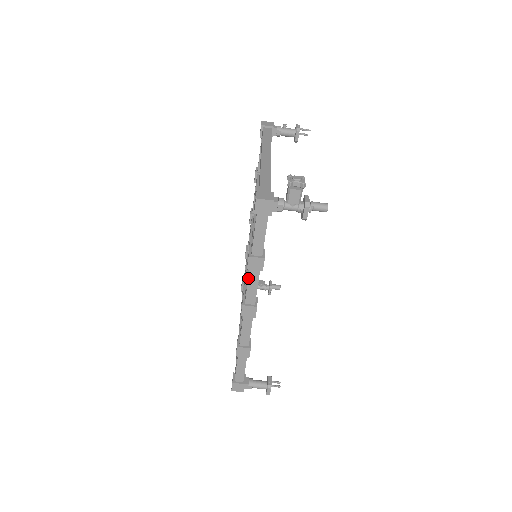
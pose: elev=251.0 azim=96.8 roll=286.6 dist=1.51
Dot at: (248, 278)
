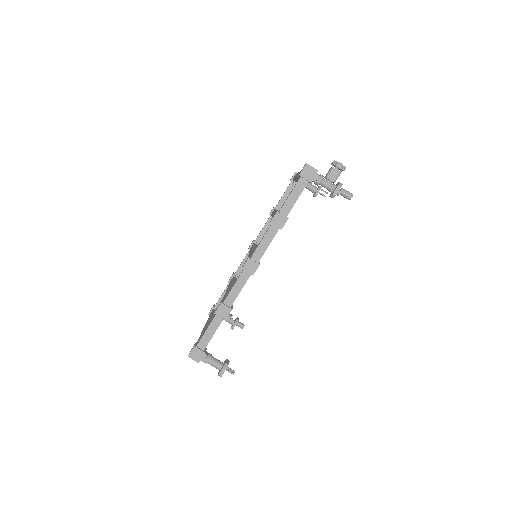
Dot at: (266, 233)
